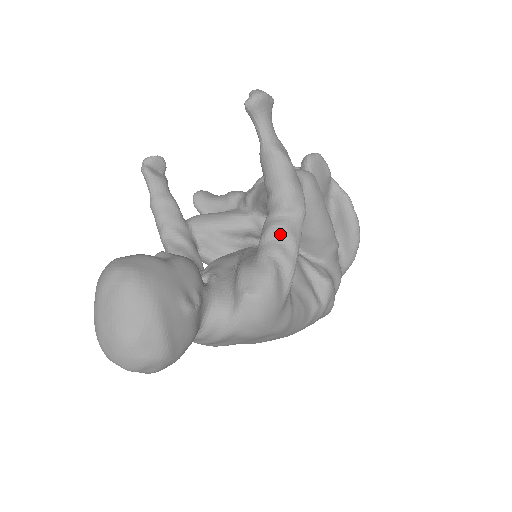
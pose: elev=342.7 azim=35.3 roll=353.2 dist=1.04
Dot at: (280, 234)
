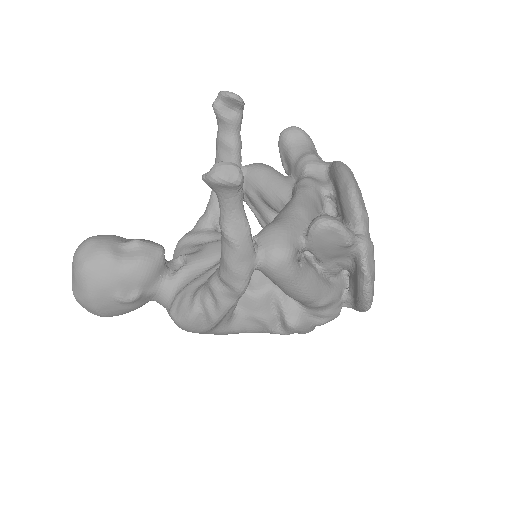
Dot at: (212, 293)
